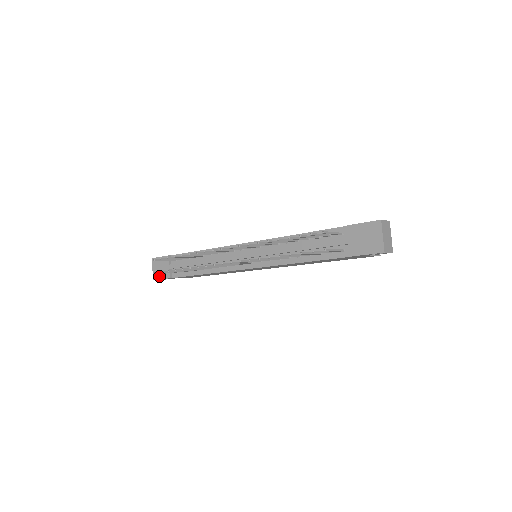
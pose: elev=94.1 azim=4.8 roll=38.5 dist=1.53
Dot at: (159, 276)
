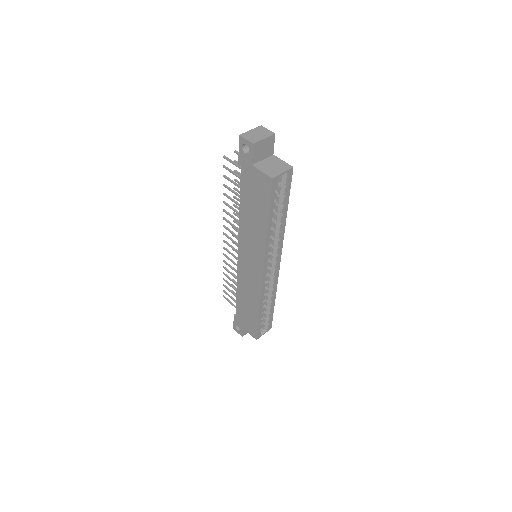
Dot at: occluded
